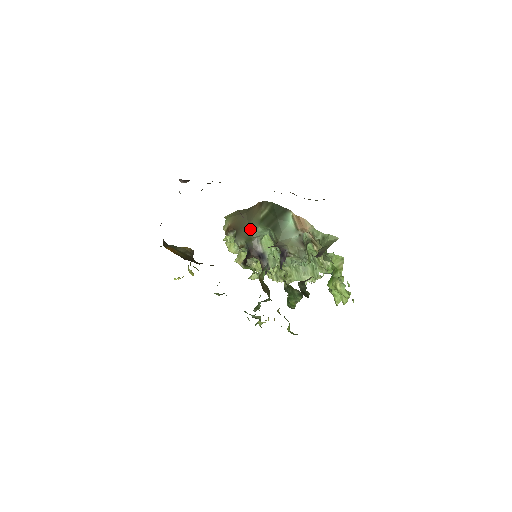
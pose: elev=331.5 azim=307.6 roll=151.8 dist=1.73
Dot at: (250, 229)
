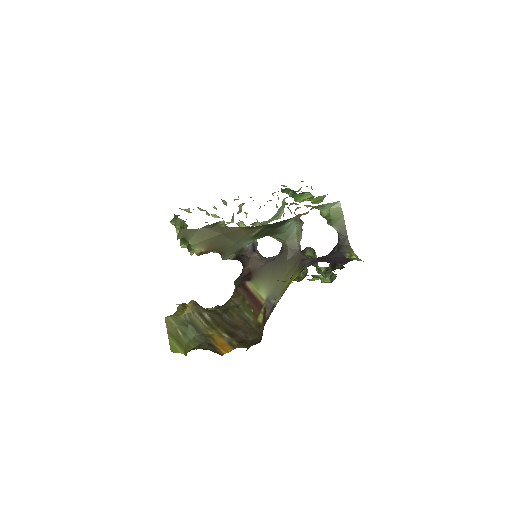
Dot at: (239, 245)
